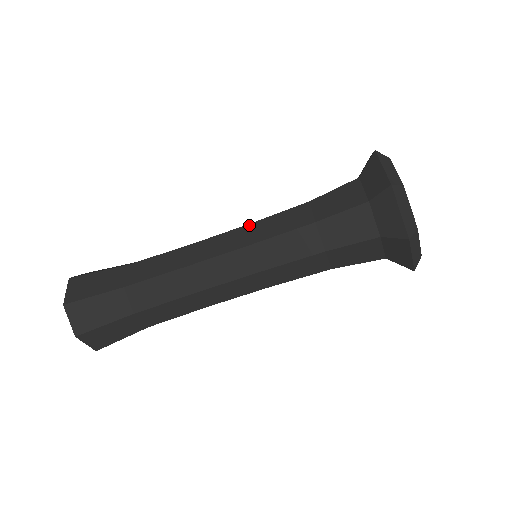
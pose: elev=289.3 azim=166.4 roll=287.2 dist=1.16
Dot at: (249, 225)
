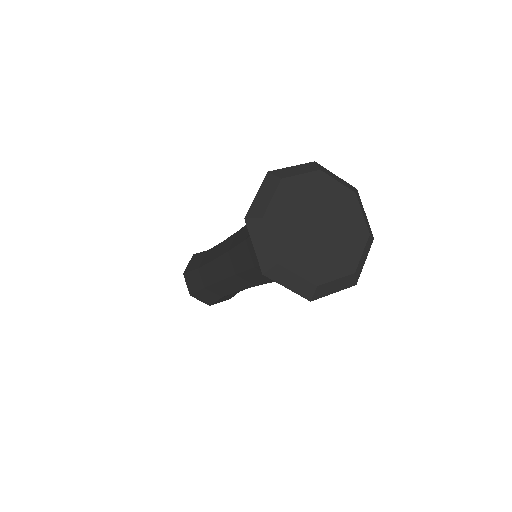
Dot at: (228, 253)
